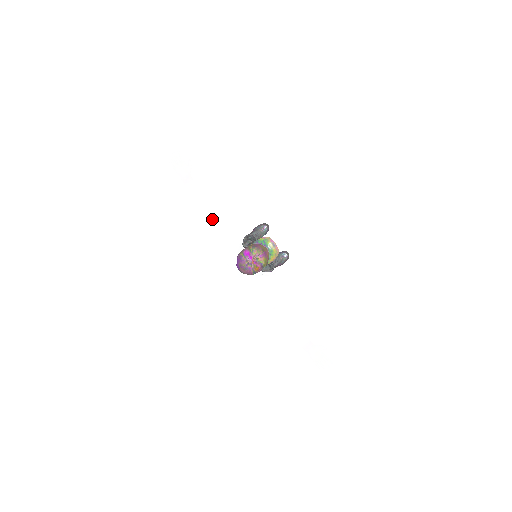
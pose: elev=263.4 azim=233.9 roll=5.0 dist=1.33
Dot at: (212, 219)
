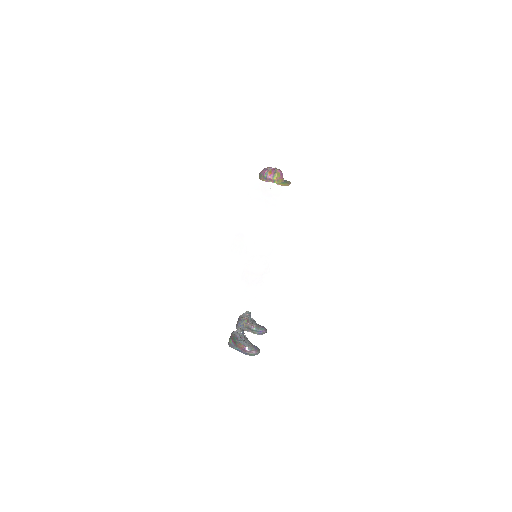
Dot at: occluded
